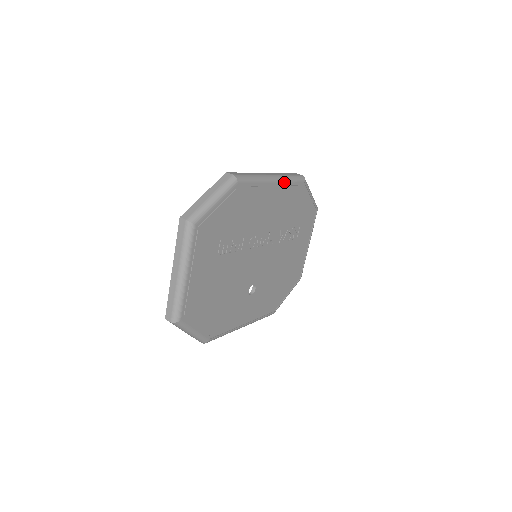
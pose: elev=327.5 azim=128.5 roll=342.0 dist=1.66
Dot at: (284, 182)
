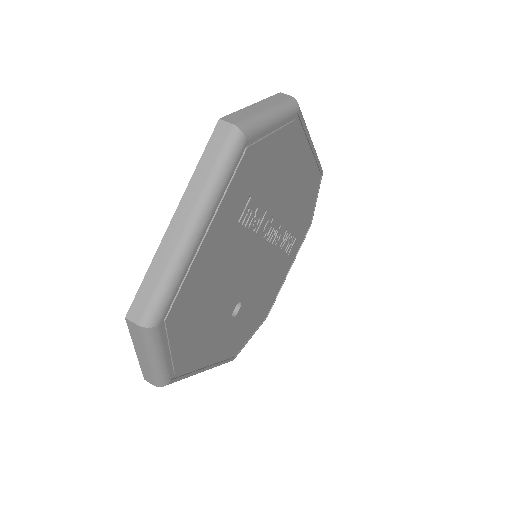
Dot at: (315, 158)
